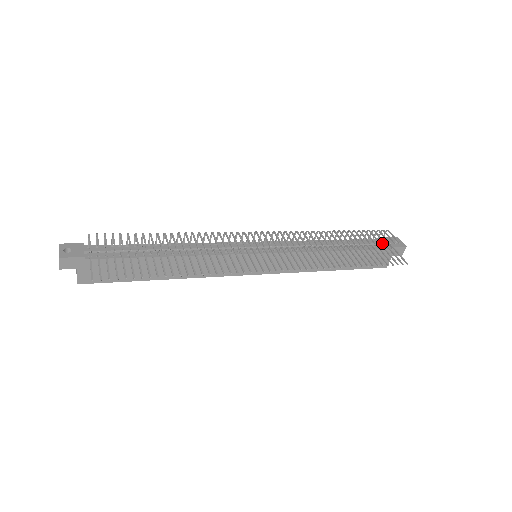
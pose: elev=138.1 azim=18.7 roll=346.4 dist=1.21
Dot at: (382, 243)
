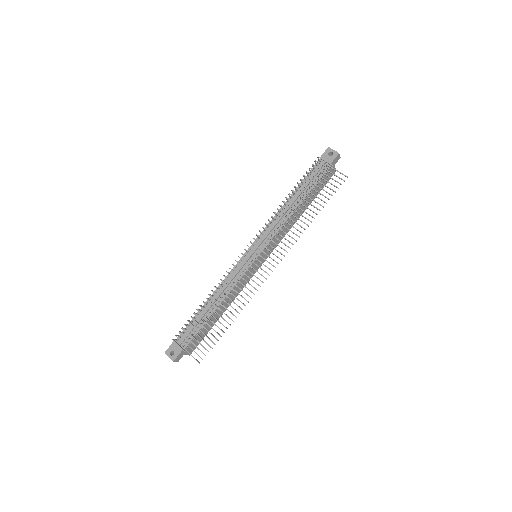
Dot at: (321, 167)
